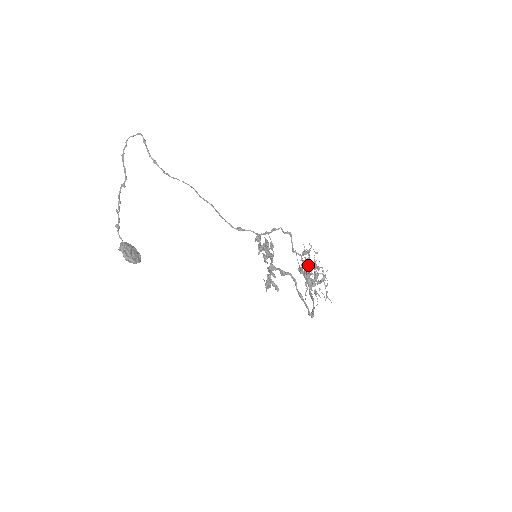
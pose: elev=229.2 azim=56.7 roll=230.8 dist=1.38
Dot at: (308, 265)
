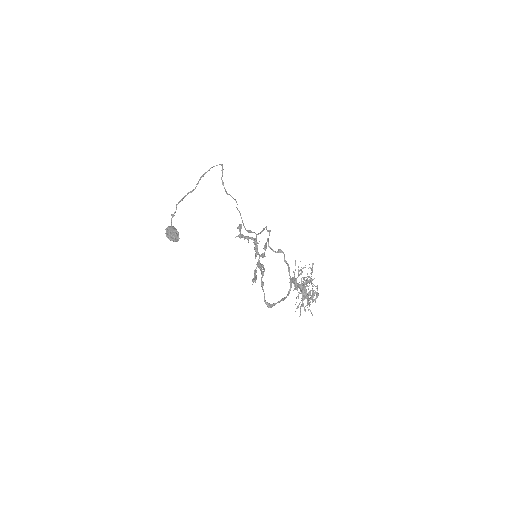
Dot at: (289, 269)
